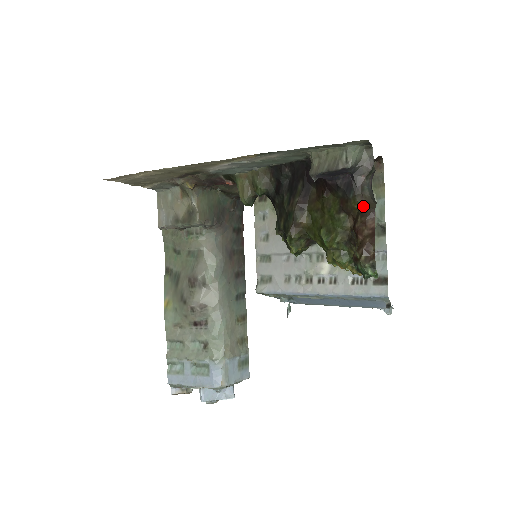
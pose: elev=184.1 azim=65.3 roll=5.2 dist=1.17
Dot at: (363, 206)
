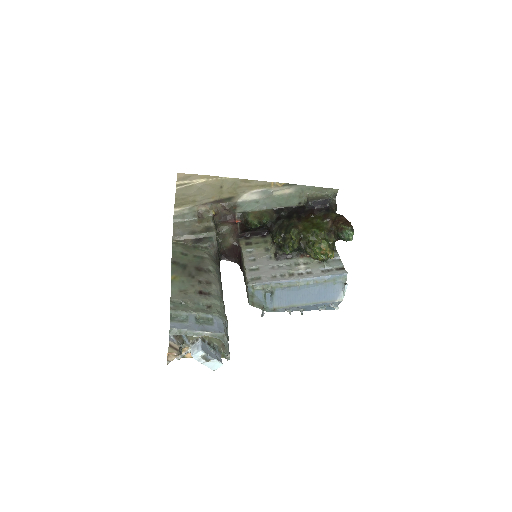
Dot at: (338, 214)
